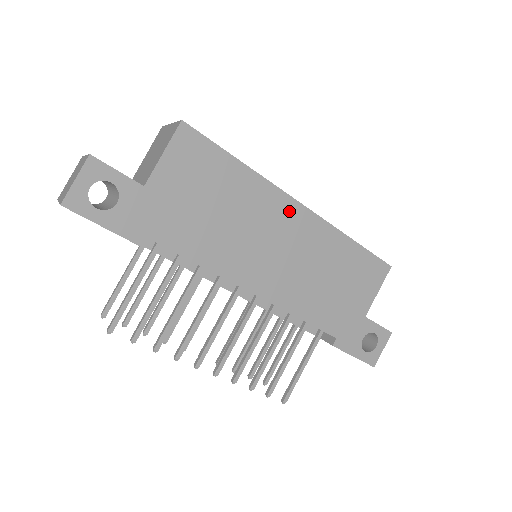
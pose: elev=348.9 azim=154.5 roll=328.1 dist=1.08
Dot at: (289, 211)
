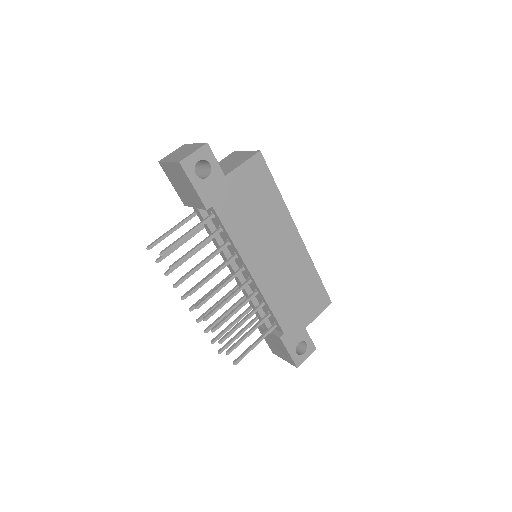
Dot at: (291, 234)
